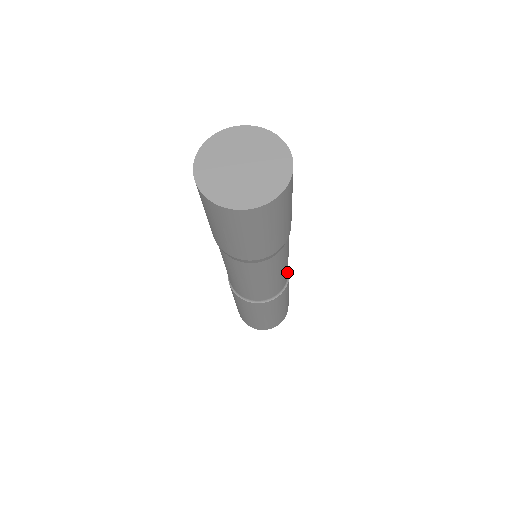
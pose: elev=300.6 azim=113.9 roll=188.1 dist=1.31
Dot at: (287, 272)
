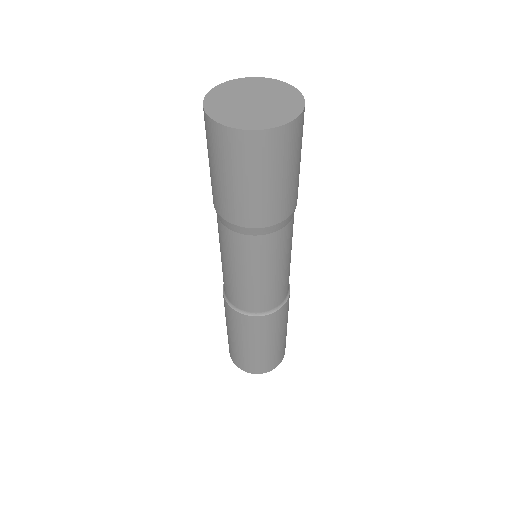
Dot at: occluded
